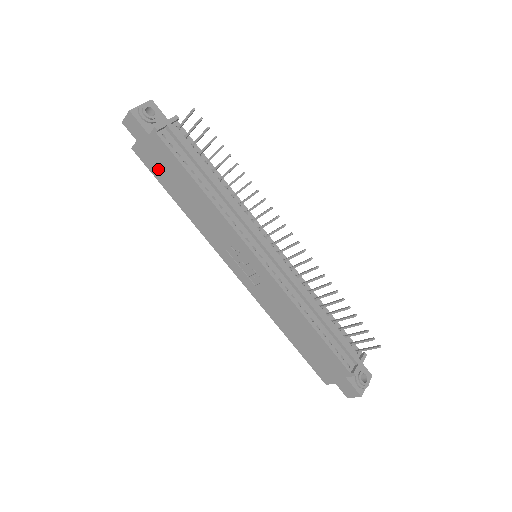
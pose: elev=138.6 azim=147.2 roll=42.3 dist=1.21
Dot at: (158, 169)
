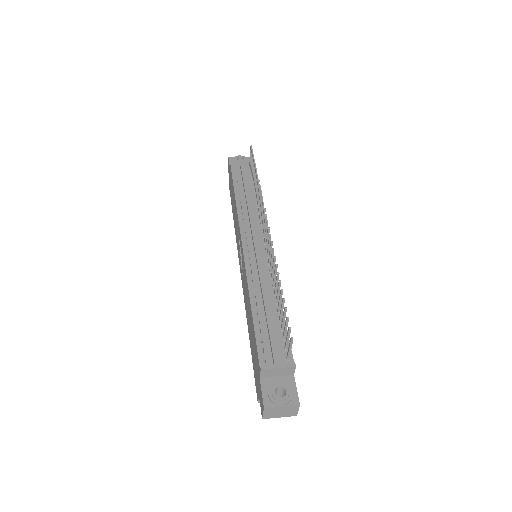
Dot at: (231, 195)
